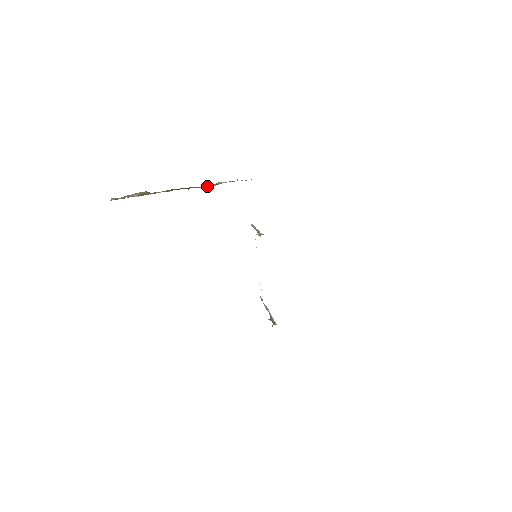
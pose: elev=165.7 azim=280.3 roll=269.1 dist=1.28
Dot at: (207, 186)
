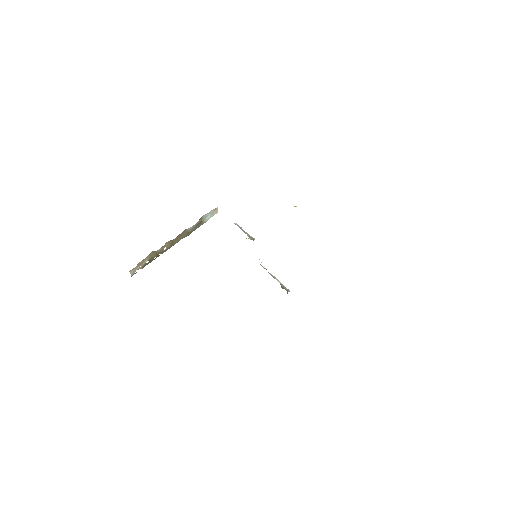
Dot at: (197, 227)
